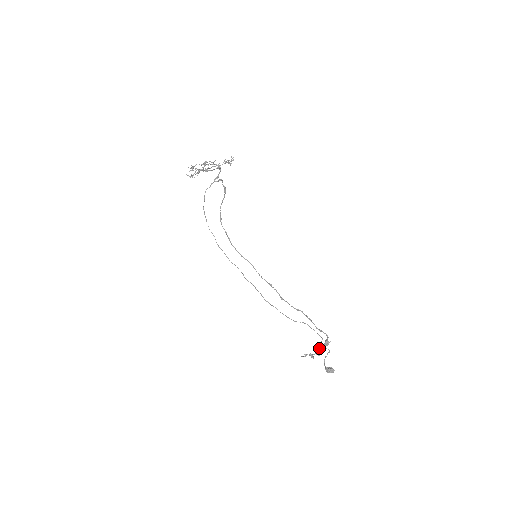
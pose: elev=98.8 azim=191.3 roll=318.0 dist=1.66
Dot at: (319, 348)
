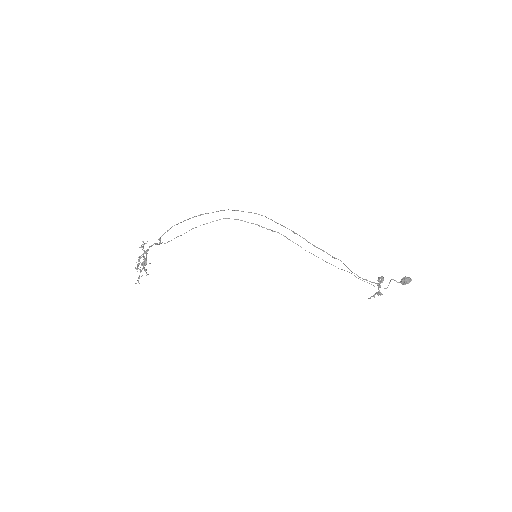
Dot at: occluded
